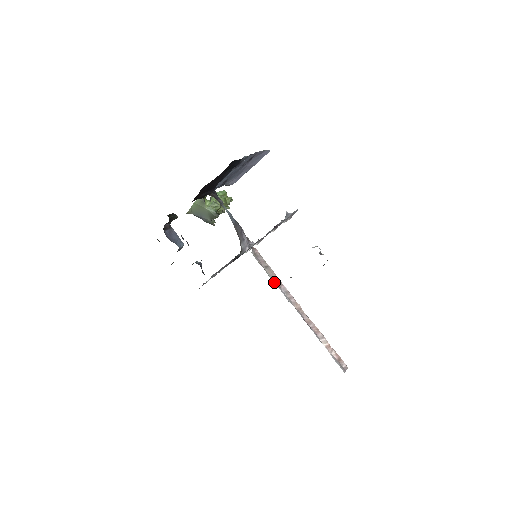
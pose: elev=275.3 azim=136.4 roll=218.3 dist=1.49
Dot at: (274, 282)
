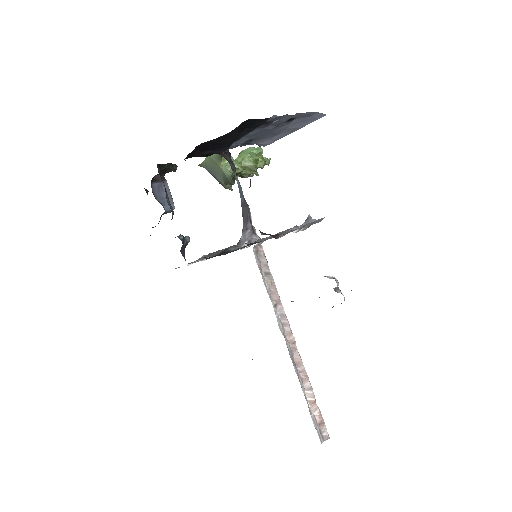
Dot at: (270, 297)
